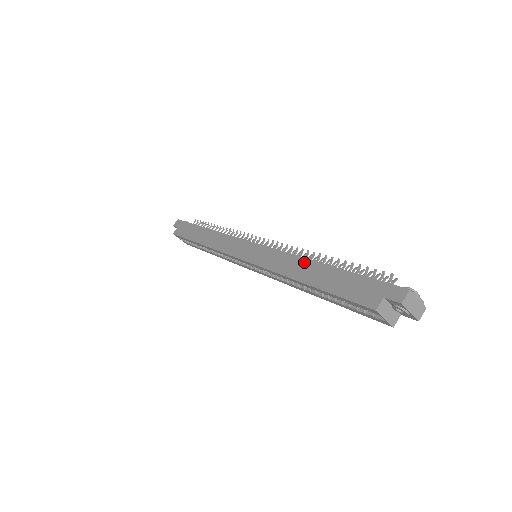
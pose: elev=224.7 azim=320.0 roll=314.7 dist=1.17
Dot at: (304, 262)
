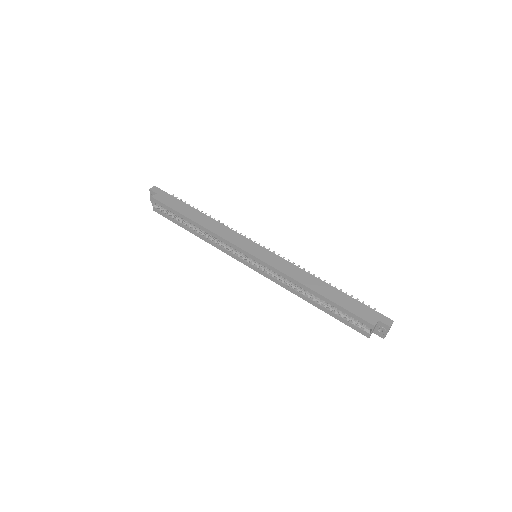
Dot at: (315, 279)
